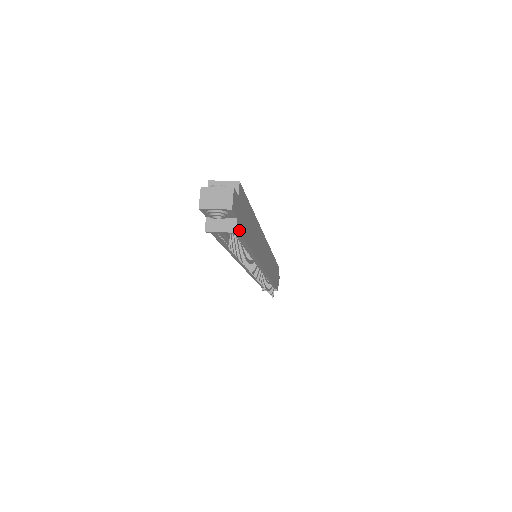
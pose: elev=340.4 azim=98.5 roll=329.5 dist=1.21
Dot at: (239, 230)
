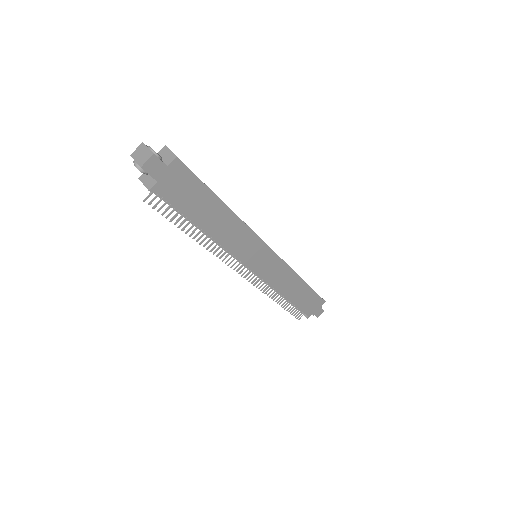
Dot at: (161, 193)
